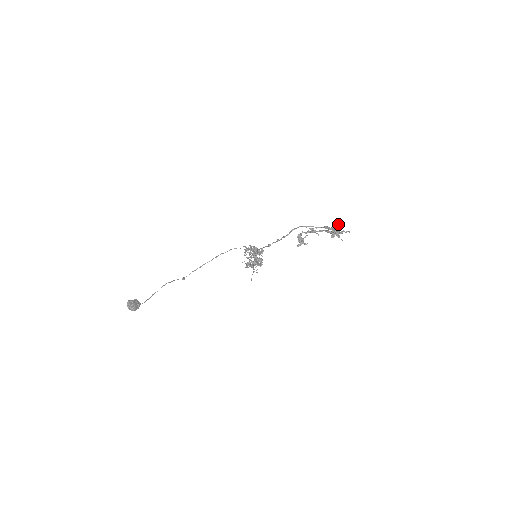
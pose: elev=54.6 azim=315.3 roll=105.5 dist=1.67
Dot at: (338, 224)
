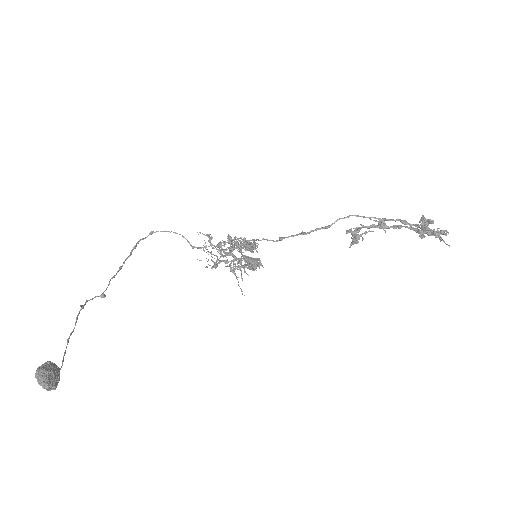
Dot at: occluded
